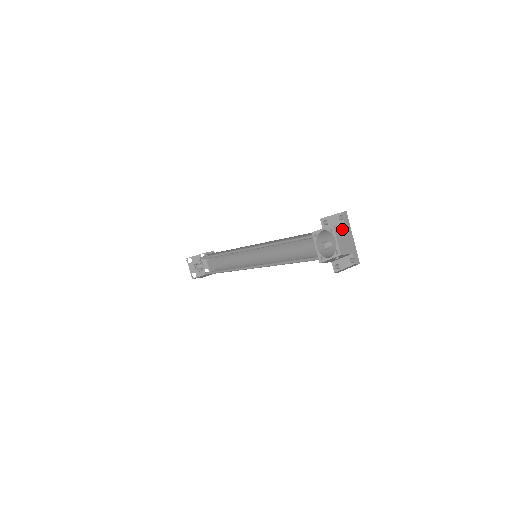
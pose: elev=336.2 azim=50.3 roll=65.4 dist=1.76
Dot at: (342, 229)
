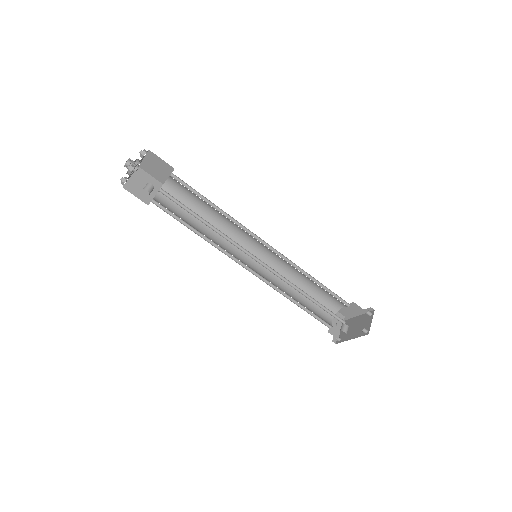
Dot at: (357, 309)
